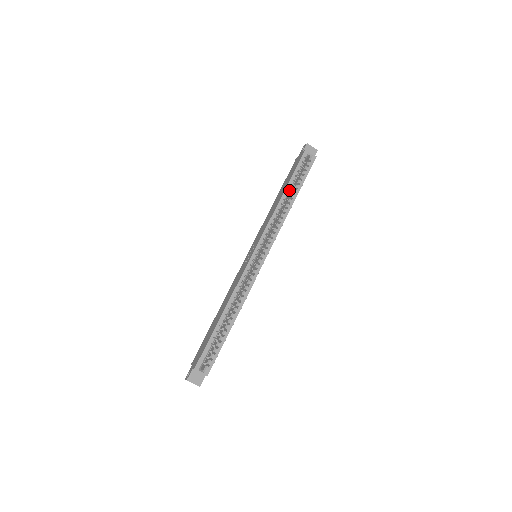
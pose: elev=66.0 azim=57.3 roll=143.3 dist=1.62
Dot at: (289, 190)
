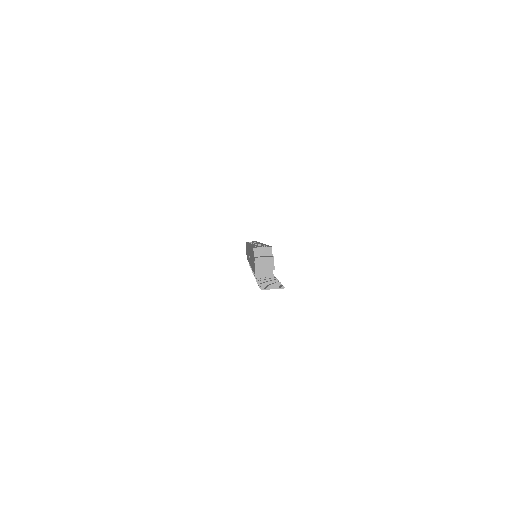
Dot at: occluded
